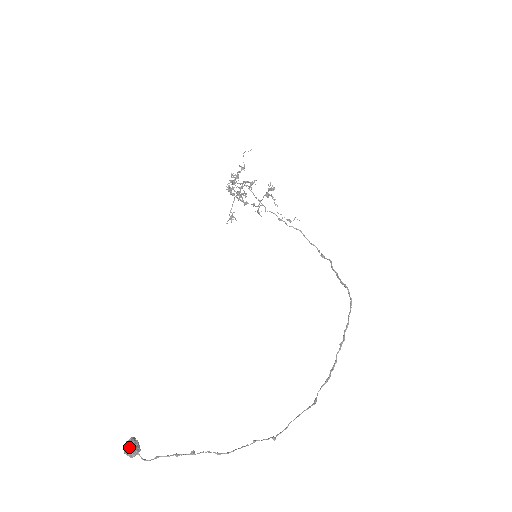
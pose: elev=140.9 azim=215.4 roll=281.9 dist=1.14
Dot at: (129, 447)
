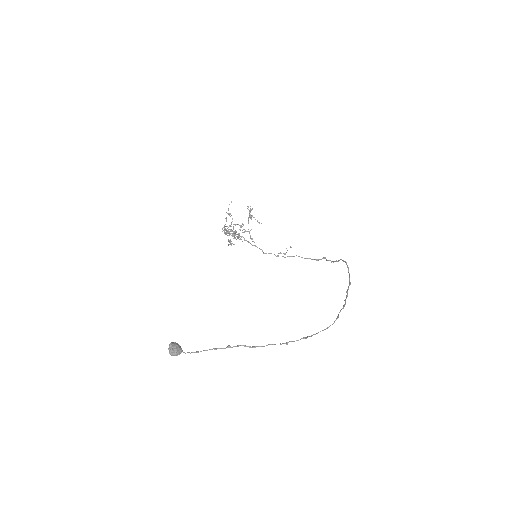
Dot at: (171, 344)
